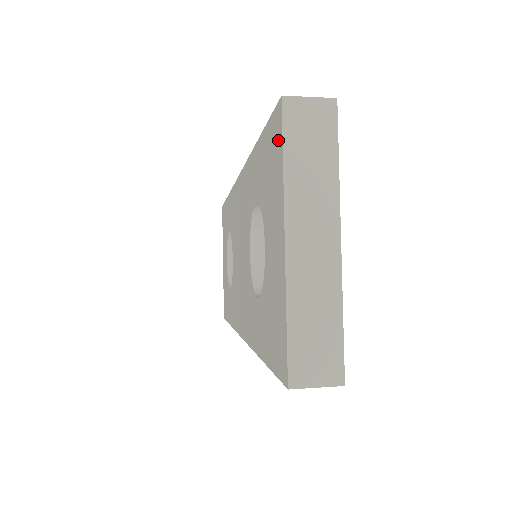
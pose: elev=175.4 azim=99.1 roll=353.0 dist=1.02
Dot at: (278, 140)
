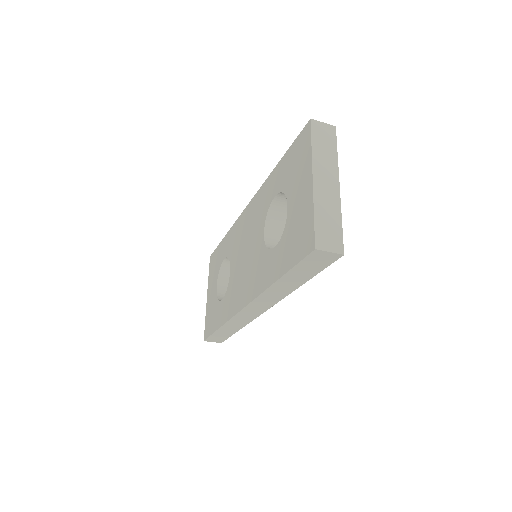
Dot at: (306, 140)
